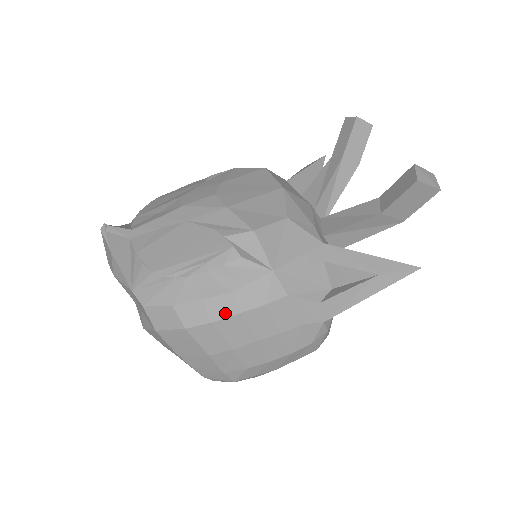
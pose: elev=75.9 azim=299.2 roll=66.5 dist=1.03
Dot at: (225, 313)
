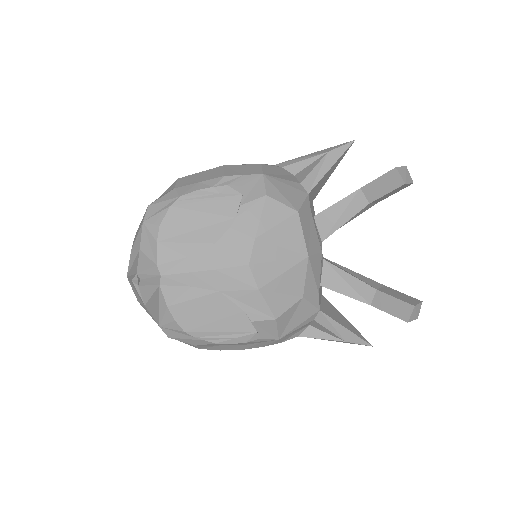
Dot at: (233, 349)
